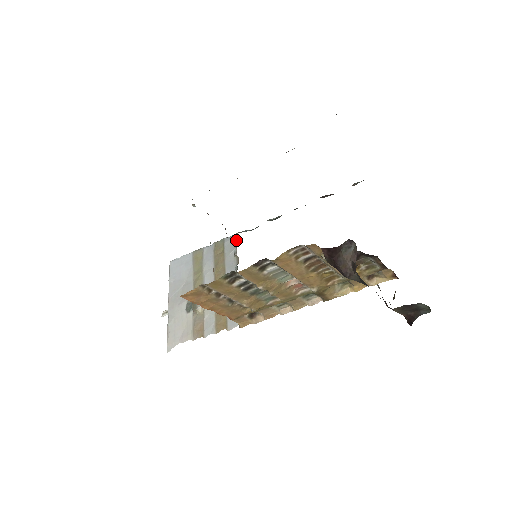
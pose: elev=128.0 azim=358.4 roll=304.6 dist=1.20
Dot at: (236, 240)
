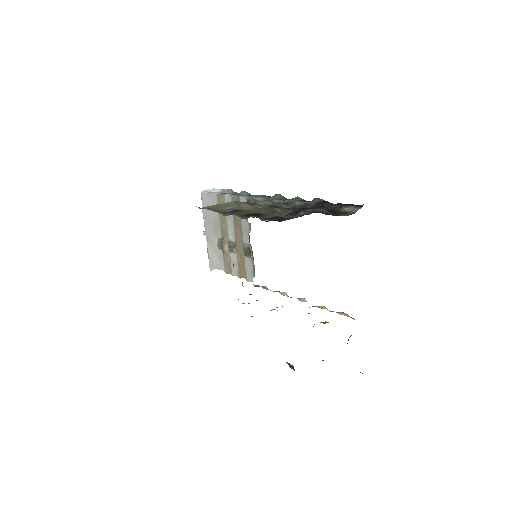
Dot at: occluded
